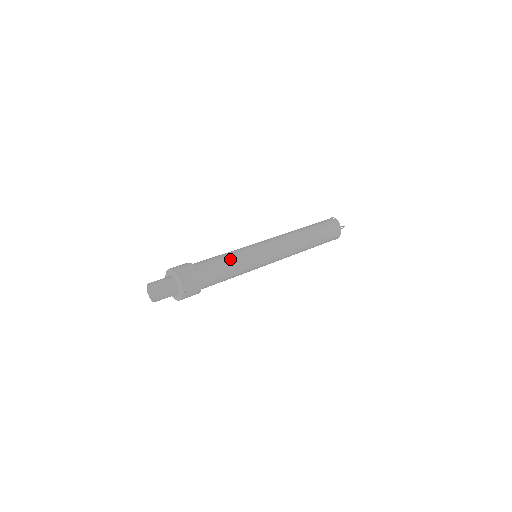
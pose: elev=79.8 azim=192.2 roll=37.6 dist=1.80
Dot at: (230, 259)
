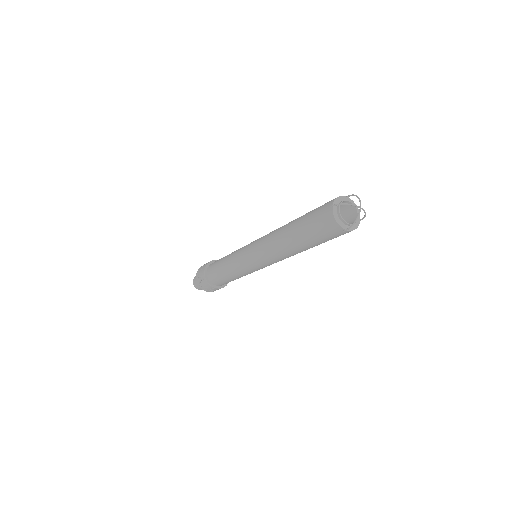
Dot at: (227, 273)
